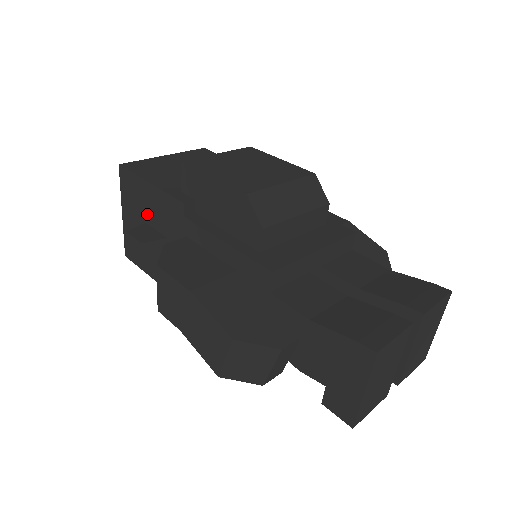
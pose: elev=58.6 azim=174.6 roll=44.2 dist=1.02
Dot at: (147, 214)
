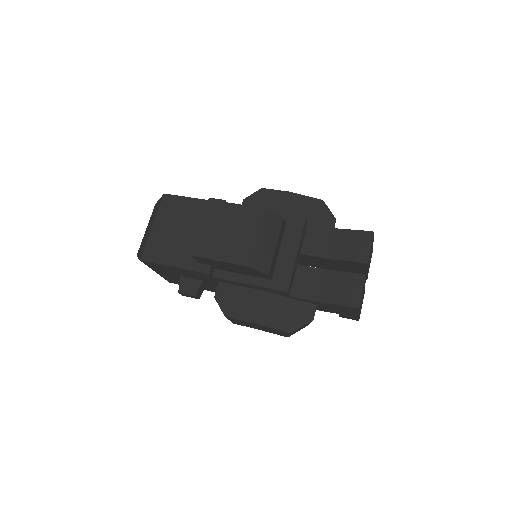
Dot at: (180, 274)
